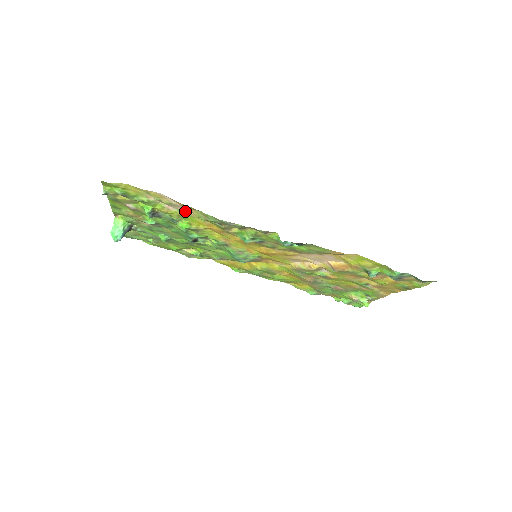
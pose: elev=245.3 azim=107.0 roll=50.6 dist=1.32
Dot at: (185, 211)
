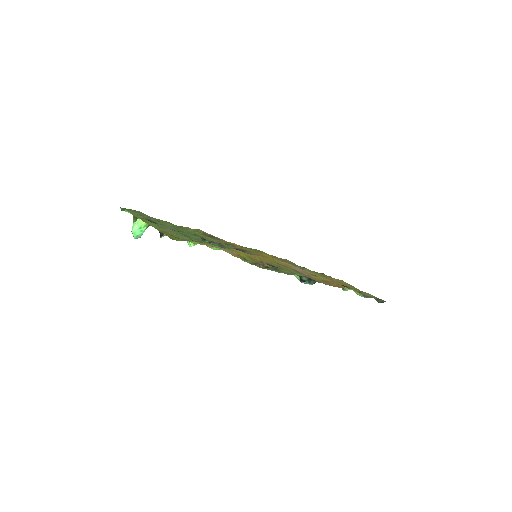
Dot at: occluded
